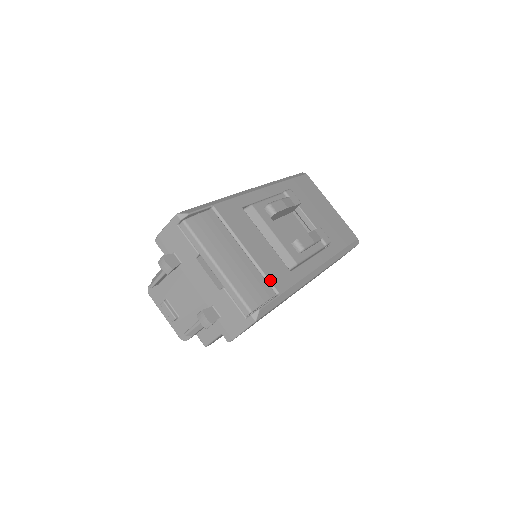
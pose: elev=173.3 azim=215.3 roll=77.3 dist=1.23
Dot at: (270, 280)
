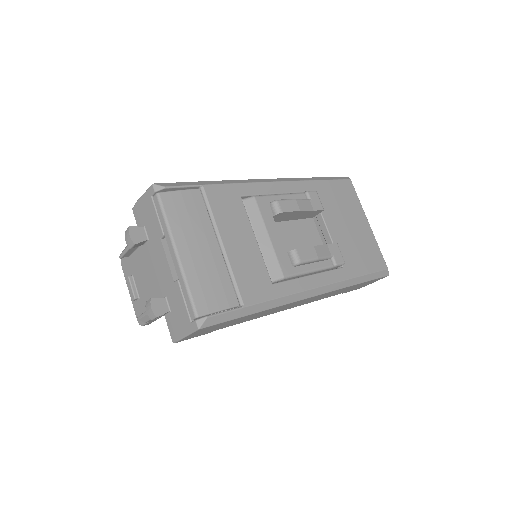
Dot at: (238, 287)
